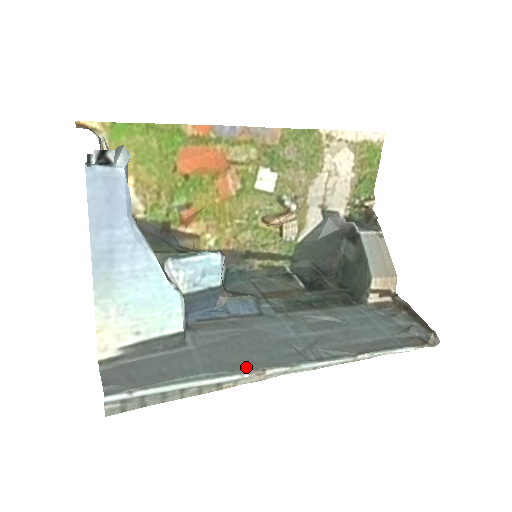
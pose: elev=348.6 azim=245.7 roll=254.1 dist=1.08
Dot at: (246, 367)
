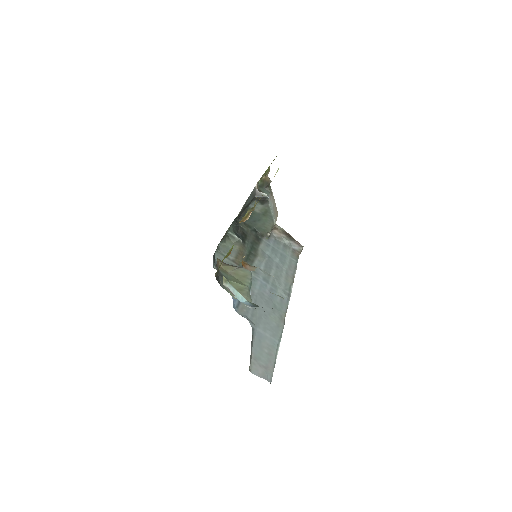
Dot at: (282, 324)
